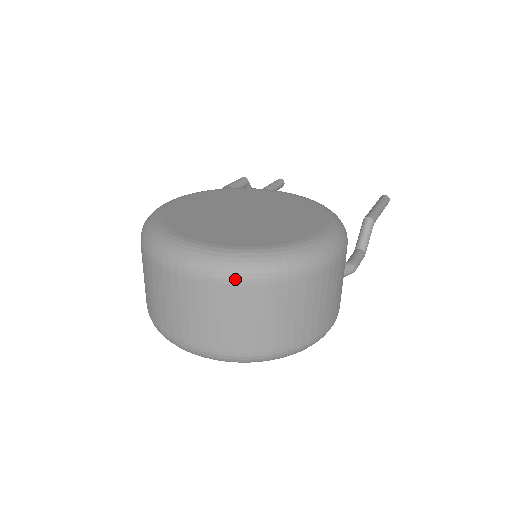
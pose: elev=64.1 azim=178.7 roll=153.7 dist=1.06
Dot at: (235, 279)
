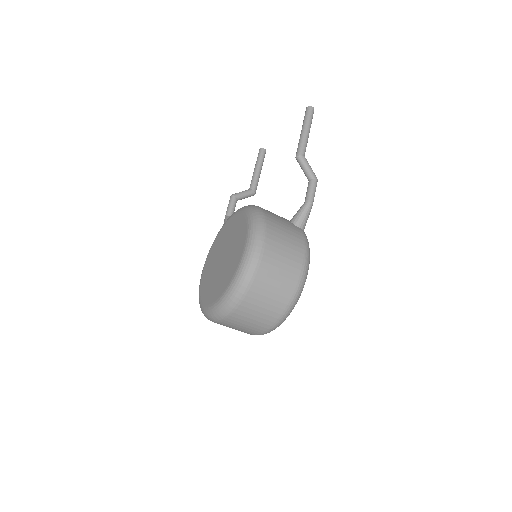
Dot at: (229, 313)
